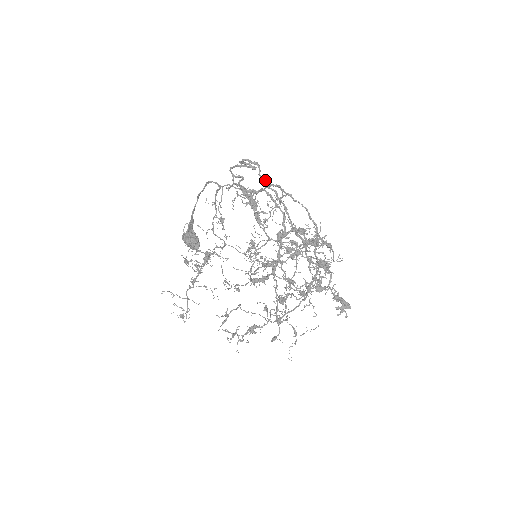
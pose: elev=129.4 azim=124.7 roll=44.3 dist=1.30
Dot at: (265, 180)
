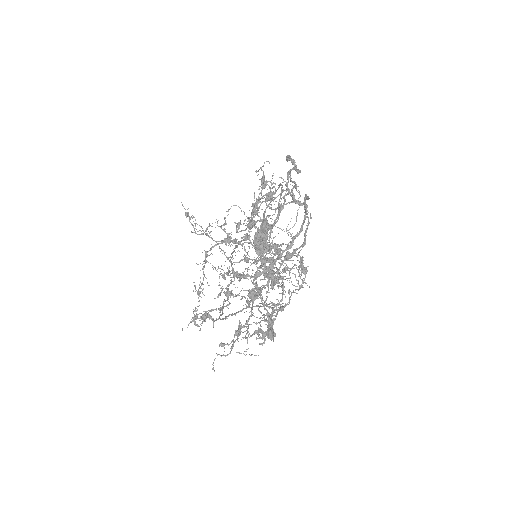
Dot at: occluded
